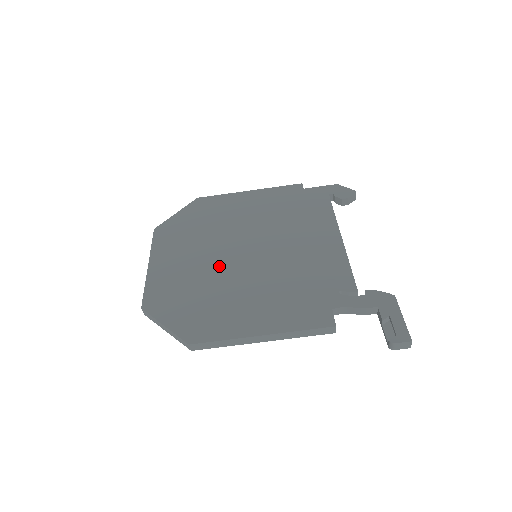
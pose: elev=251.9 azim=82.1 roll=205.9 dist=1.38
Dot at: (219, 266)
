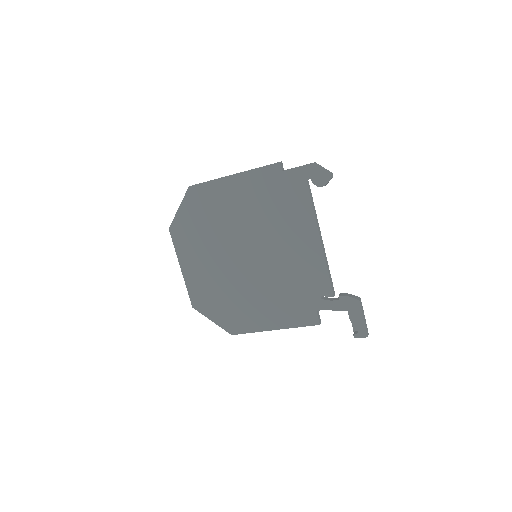
Dot at: (231, 271)
